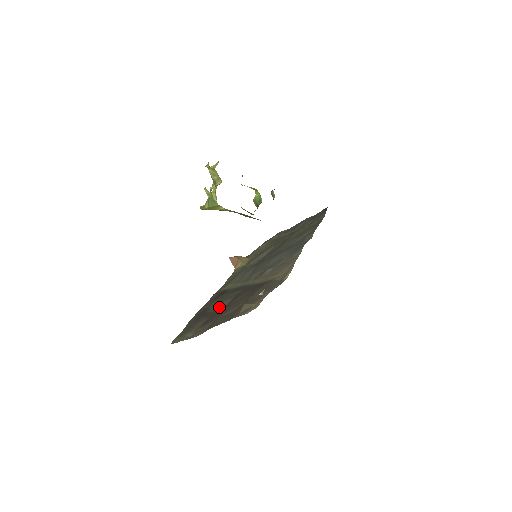
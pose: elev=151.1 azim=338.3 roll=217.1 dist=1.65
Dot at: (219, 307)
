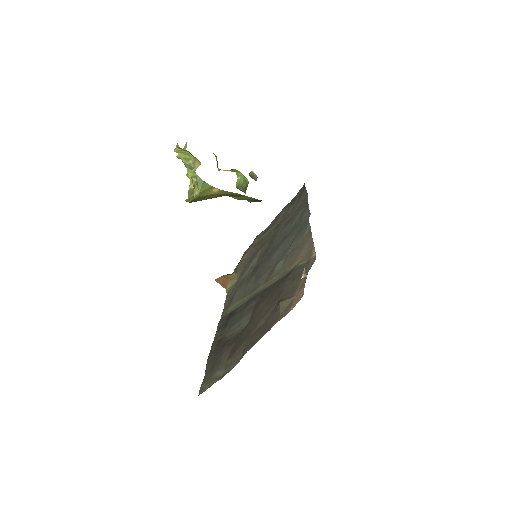
Dot at: (239, 328)
